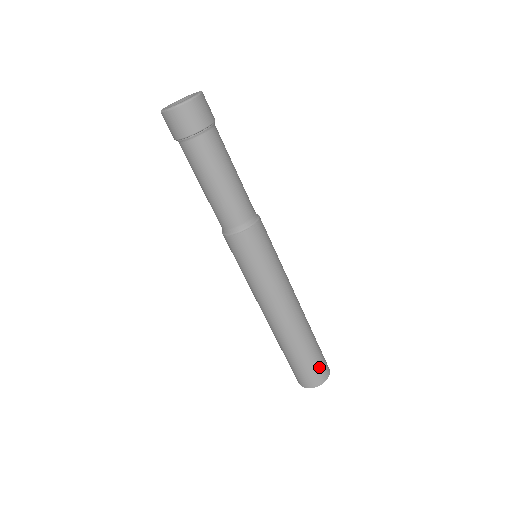
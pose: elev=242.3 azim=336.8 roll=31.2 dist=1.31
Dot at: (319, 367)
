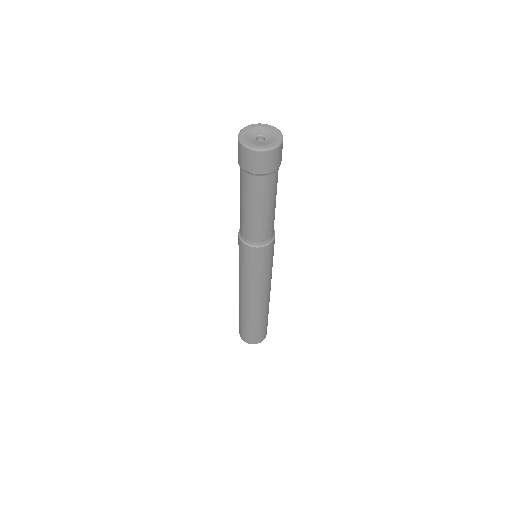
Dot at: (263, 333)
